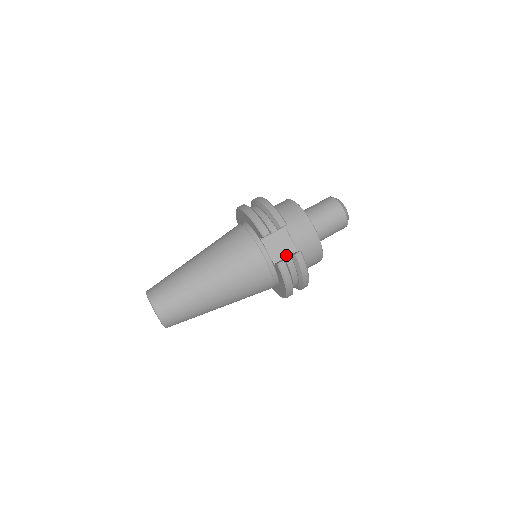
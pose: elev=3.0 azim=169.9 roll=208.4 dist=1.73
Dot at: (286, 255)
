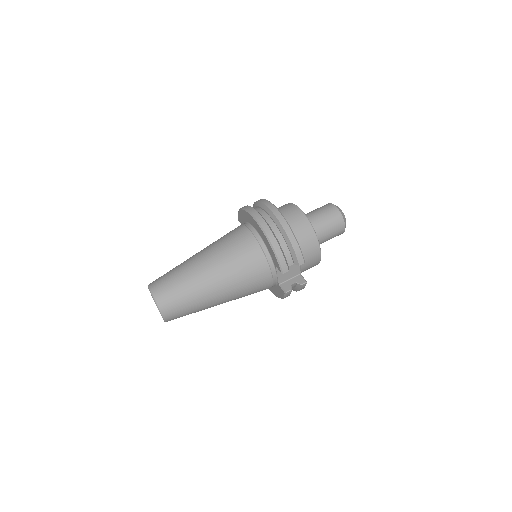
Dot at: (291, 277)
